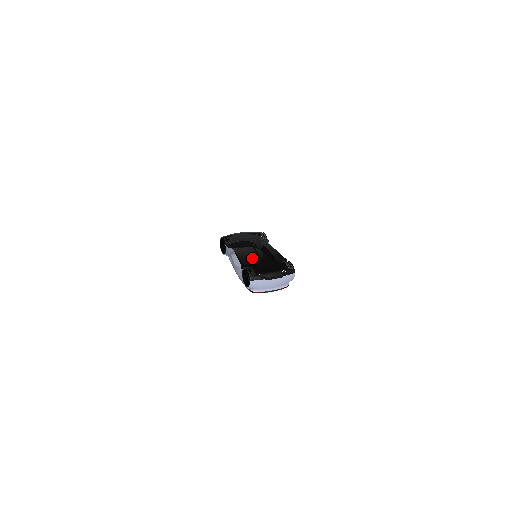
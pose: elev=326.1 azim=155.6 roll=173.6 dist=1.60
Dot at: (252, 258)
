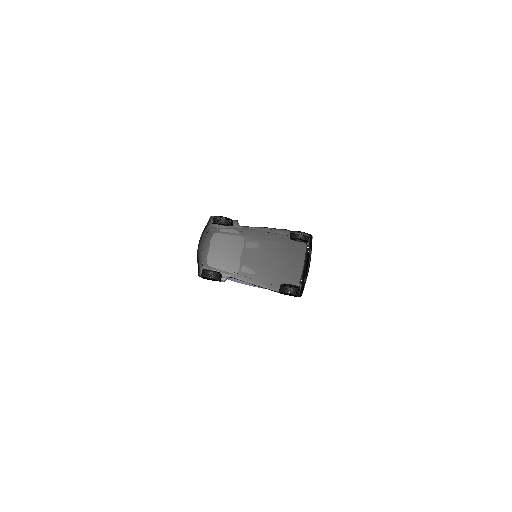
Dot at: (266, 269)
